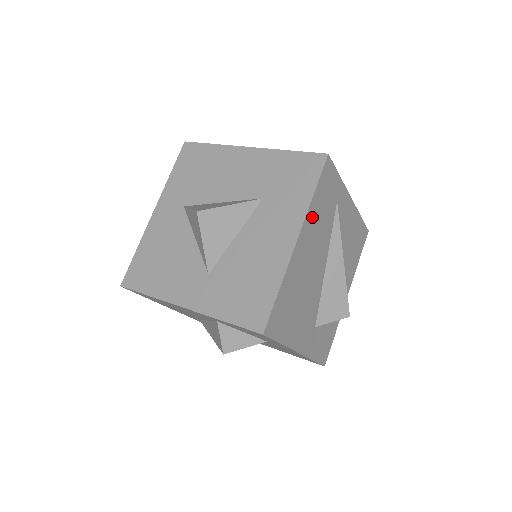
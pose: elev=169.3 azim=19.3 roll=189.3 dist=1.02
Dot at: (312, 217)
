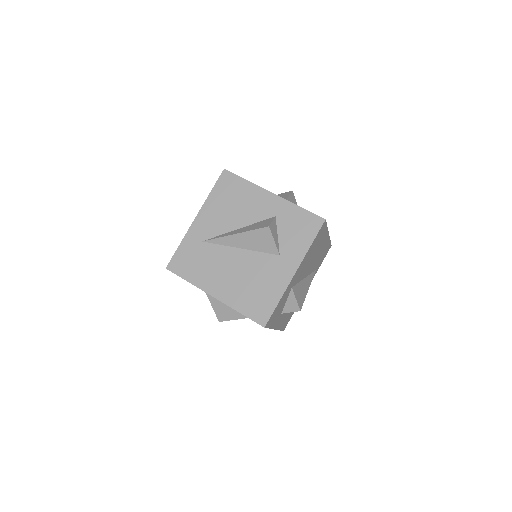
Dot at: (326, 245)
